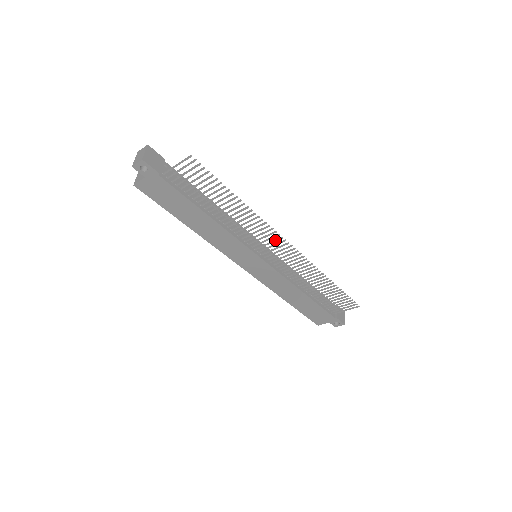
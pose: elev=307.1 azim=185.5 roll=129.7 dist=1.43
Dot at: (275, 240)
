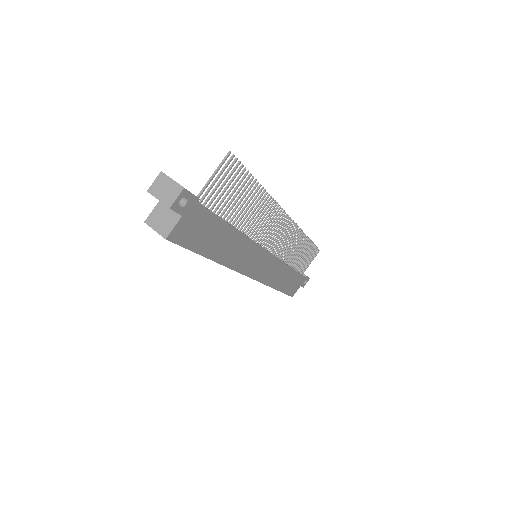
Dot at: (280, 220)
